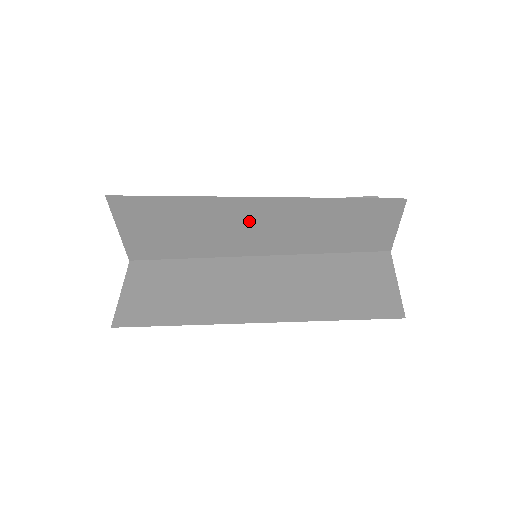
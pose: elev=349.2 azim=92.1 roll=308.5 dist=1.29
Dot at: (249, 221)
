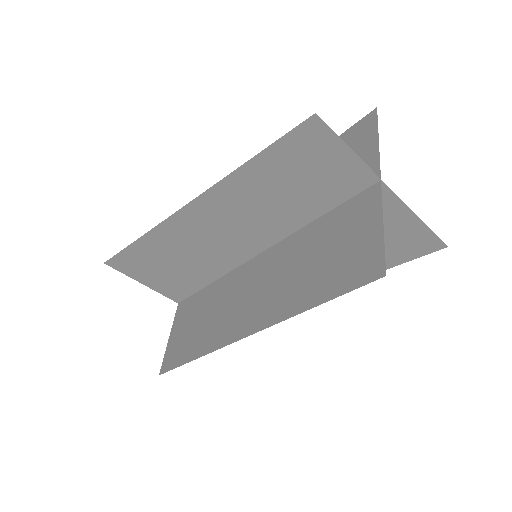
Dot at: (209, 229)
